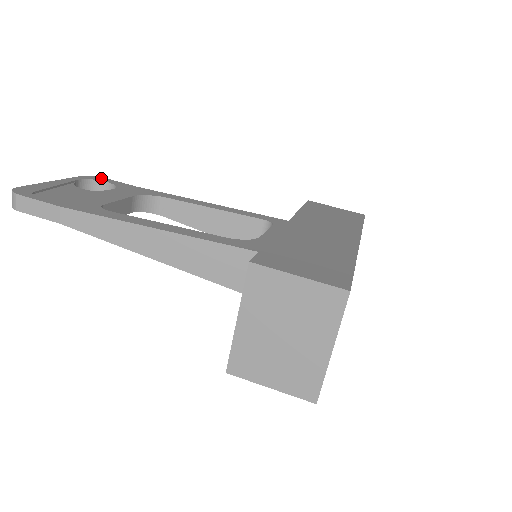
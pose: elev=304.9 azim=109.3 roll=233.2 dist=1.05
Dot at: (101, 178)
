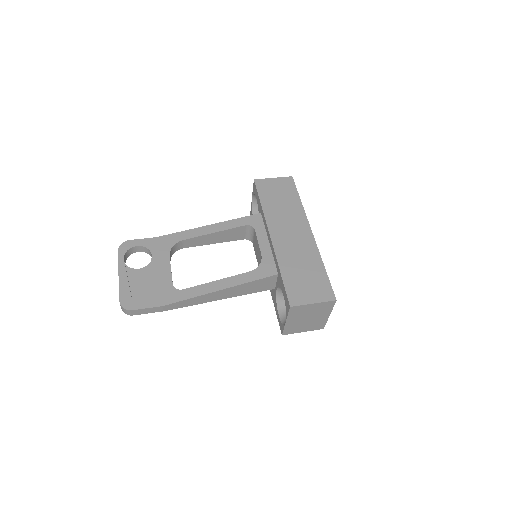
Dot at: (129, 243)
